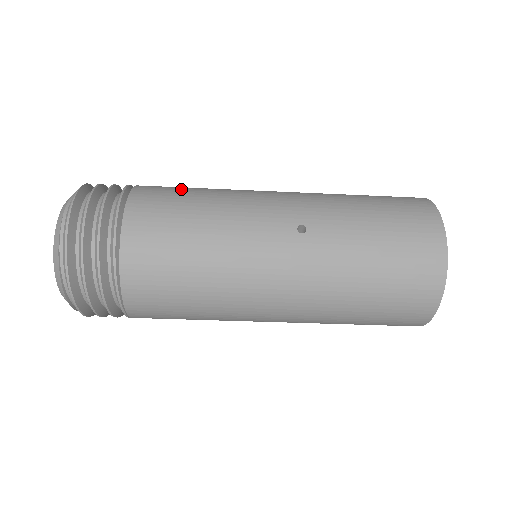
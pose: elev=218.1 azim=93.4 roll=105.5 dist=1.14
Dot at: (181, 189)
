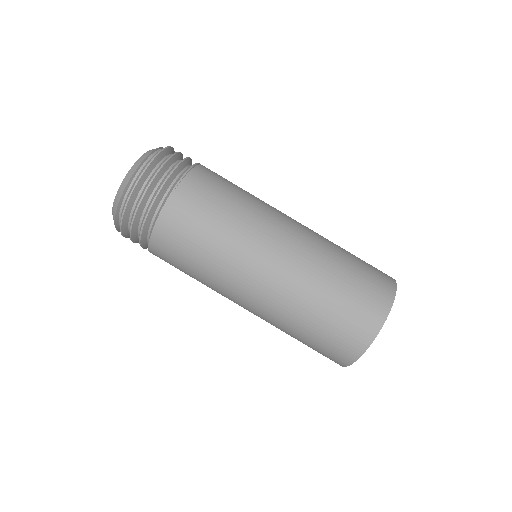
Dot at: occluded
